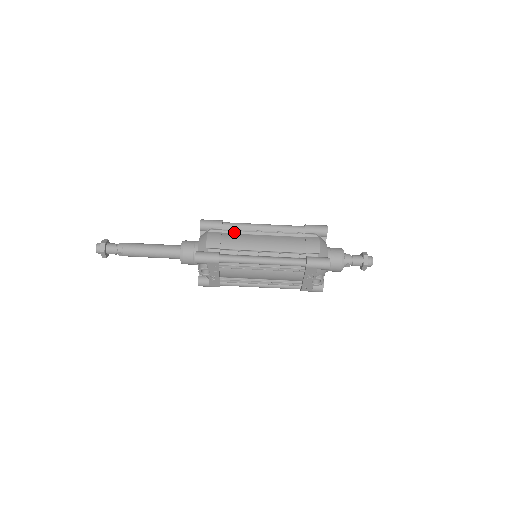
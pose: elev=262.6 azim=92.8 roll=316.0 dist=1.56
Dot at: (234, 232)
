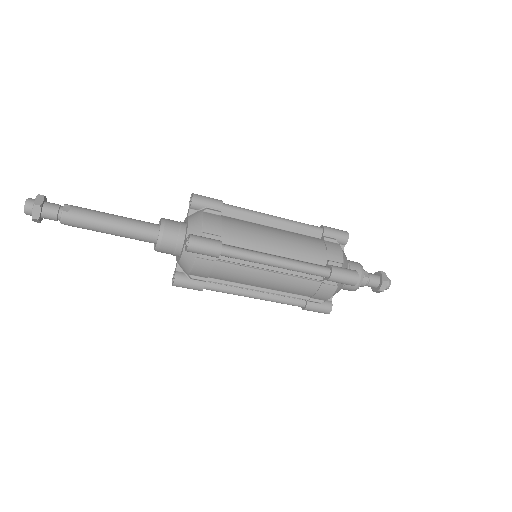
Dot at: (232, 264)
